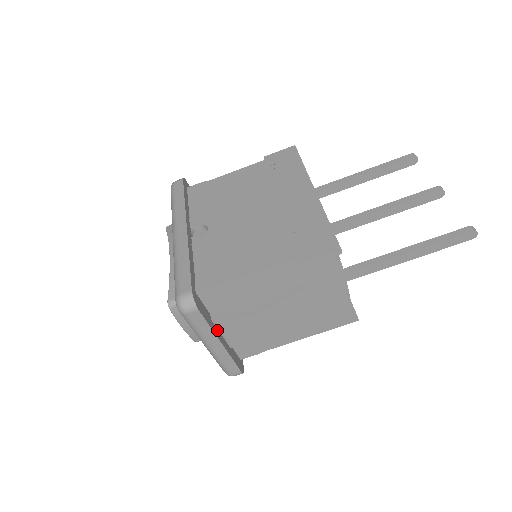
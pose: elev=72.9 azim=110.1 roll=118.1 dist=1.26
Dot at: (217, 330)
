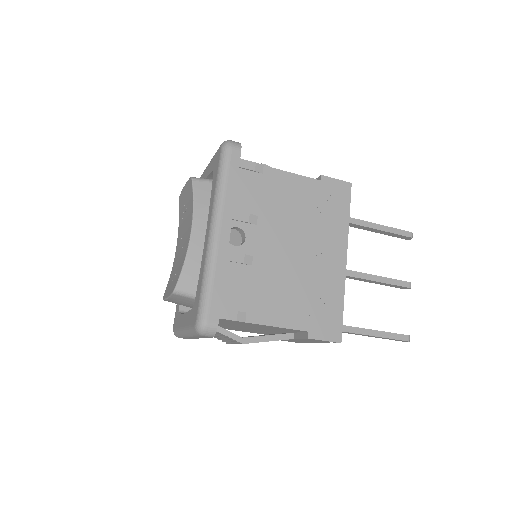
Dot at: occluded
